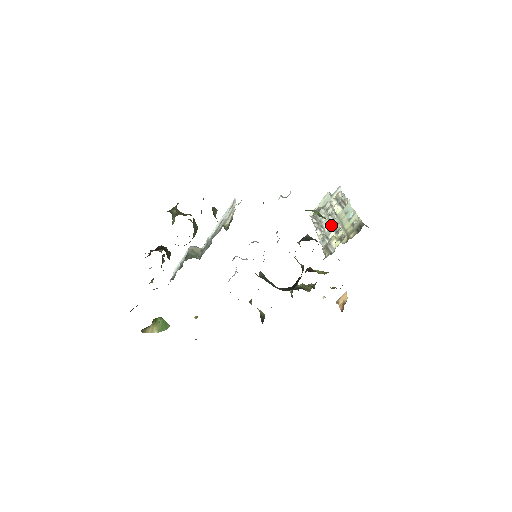
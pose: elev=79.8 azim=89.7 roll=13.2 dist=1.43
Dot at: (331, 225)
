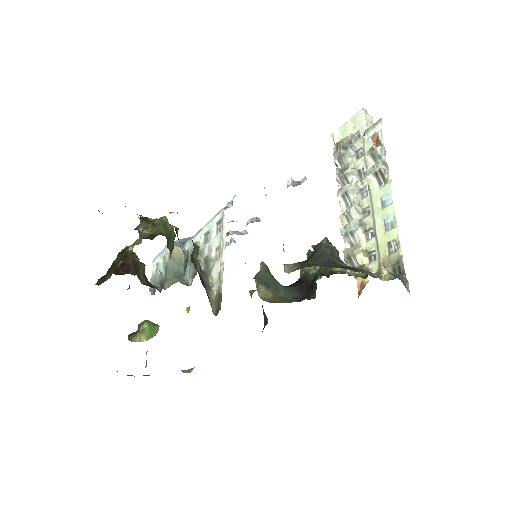
Dot at: (359, 208)
